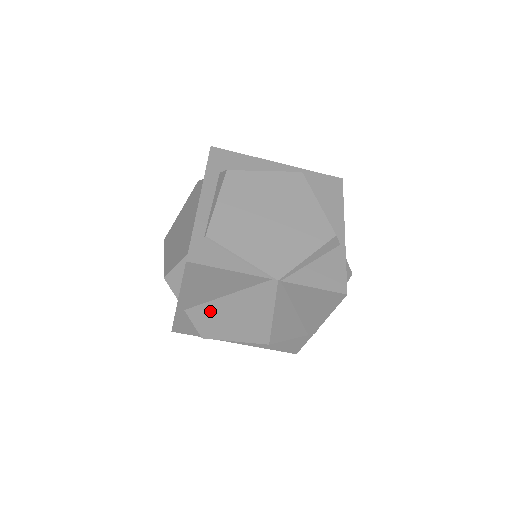
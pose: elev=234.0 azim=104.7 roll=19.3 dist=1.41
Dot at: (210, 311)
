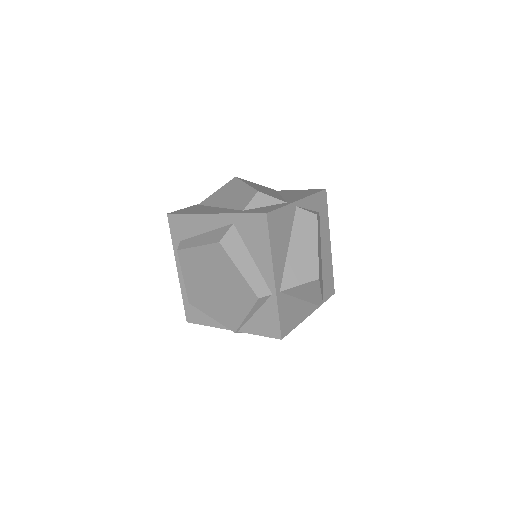
Dot at: occluded
